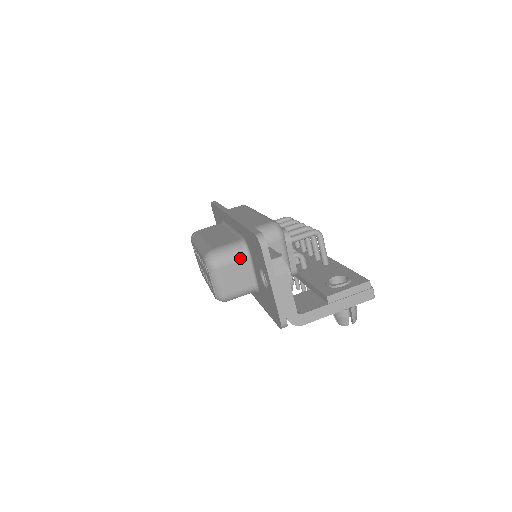
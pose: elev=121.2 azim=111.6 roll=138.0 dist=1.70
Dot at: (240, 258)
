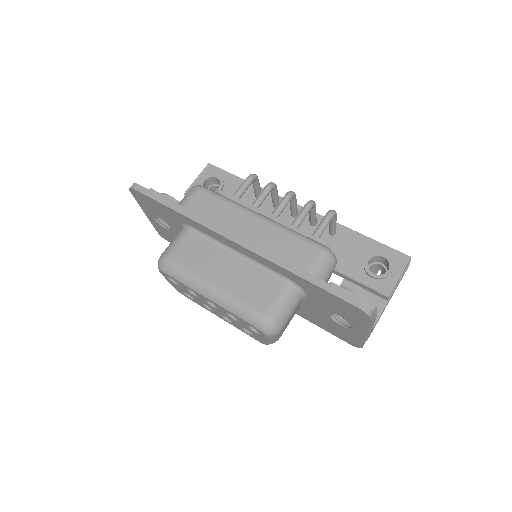
Dot at: (297, 305)
